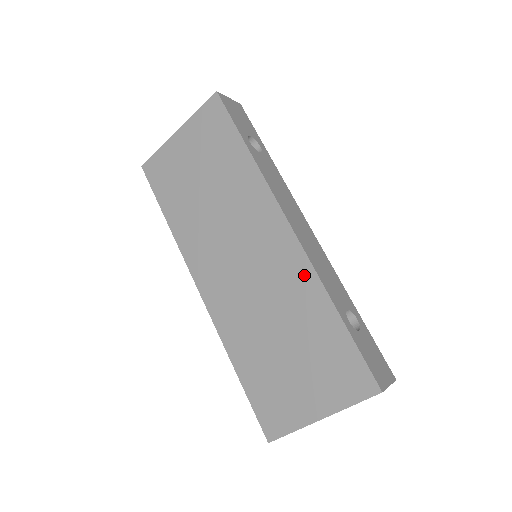
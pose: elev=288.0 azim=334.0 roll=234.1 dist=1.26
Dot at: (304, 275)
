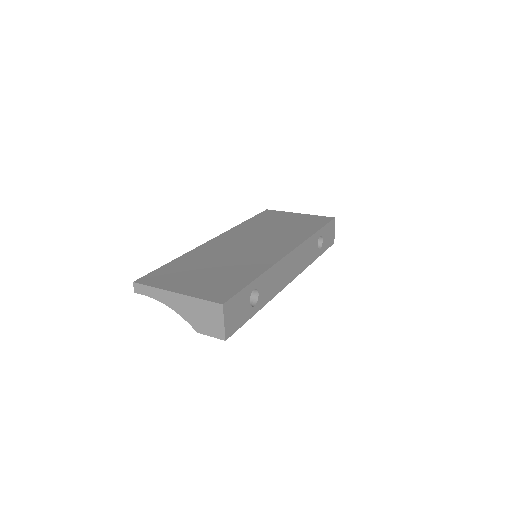
Dot at: (267, 262)
